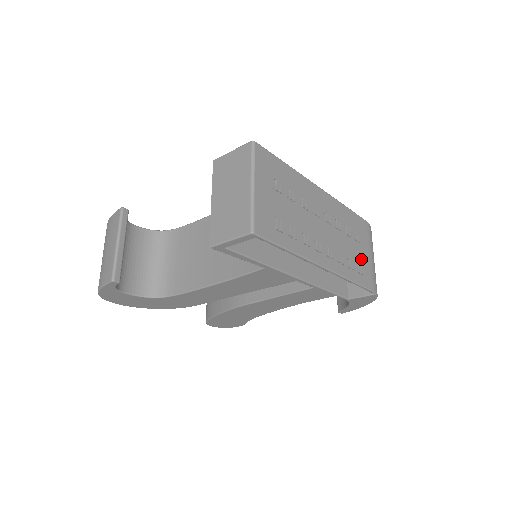
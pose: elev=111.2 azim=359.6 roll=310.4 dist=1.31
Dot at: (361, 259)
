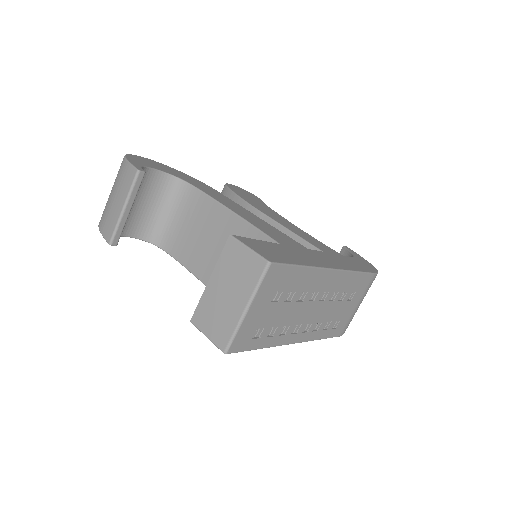
Dot at: (343, 315)
